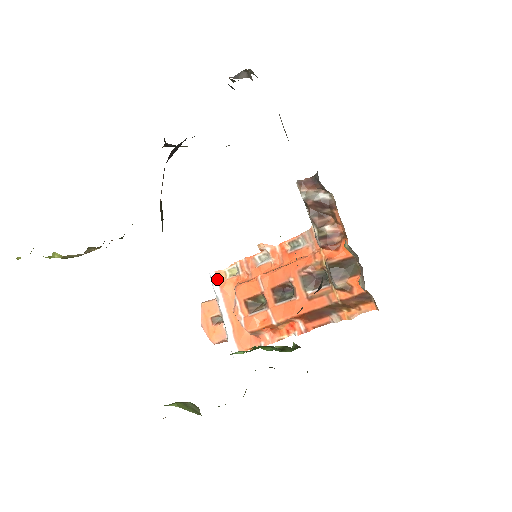
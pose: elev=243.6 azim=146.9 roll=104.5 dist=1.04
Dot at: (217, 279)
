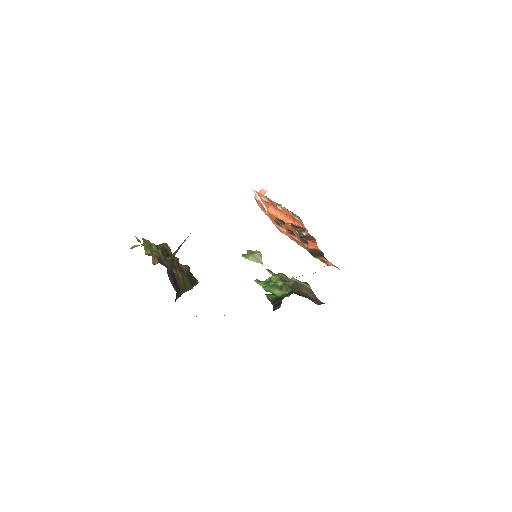
Dot at: (258, 194)
